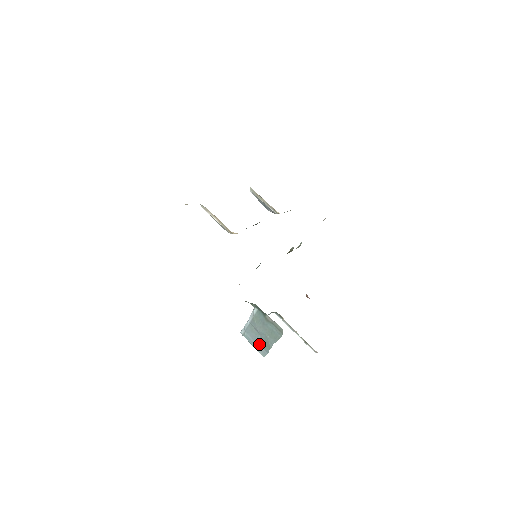
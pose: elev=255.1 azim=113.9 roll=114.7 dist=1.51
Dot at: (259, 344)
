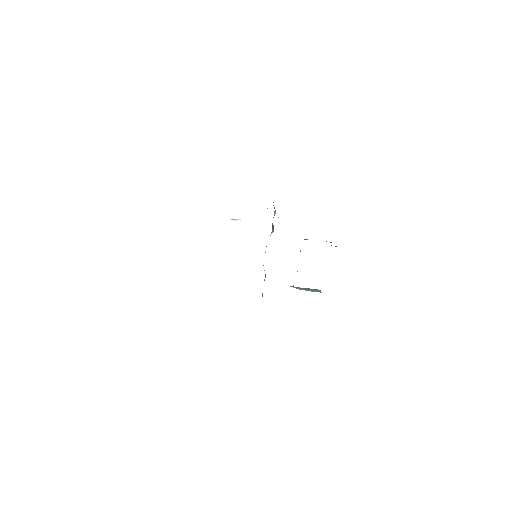
Dot at: (312, 291)
